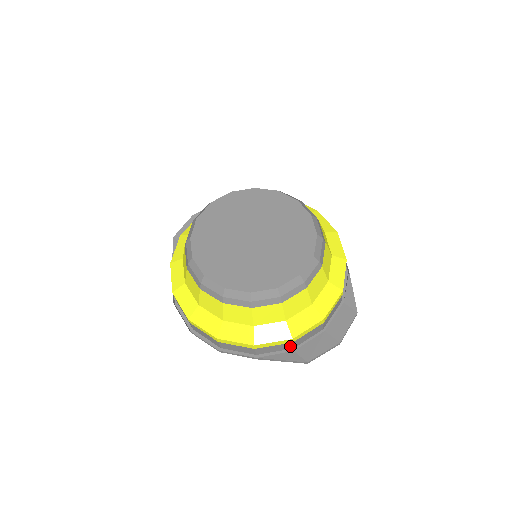
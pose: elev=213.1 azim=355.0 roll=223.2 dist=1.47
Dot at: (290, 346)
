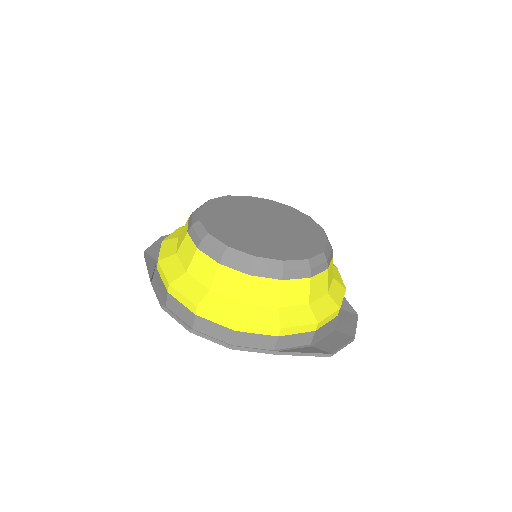
Dot at: (310, 339)
